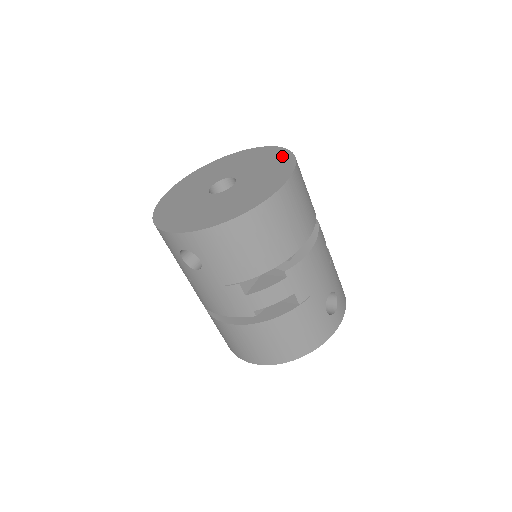
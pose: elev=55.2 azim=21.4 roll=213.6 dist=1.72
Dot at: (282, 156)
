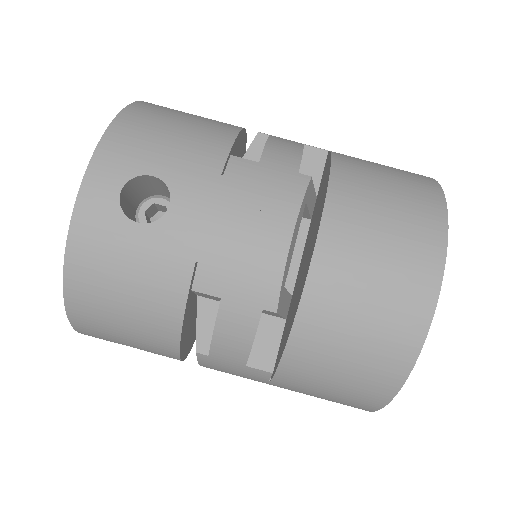
Dot at: occluded
